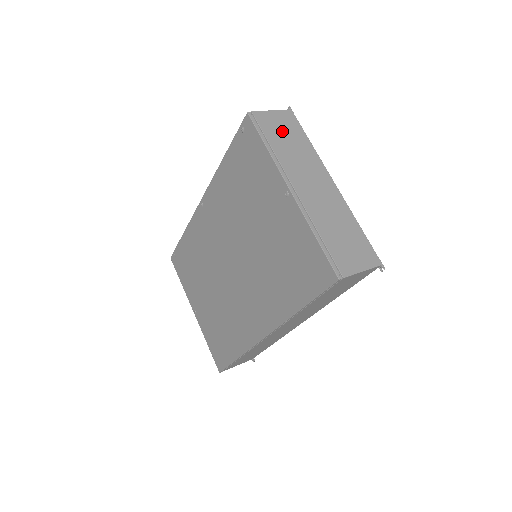
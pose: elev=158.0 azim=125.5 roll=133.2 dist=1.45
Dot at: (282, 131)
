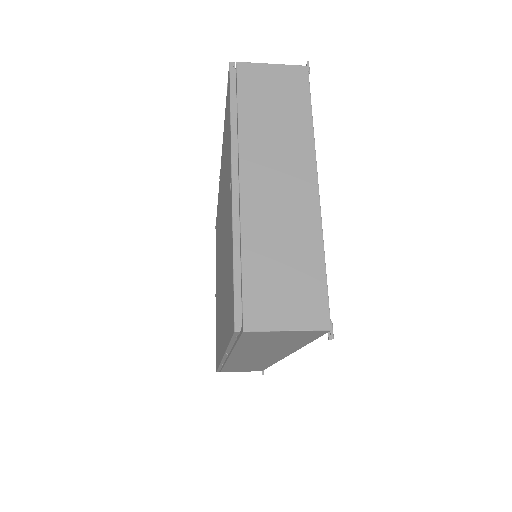
Dot at: (271, 95)
